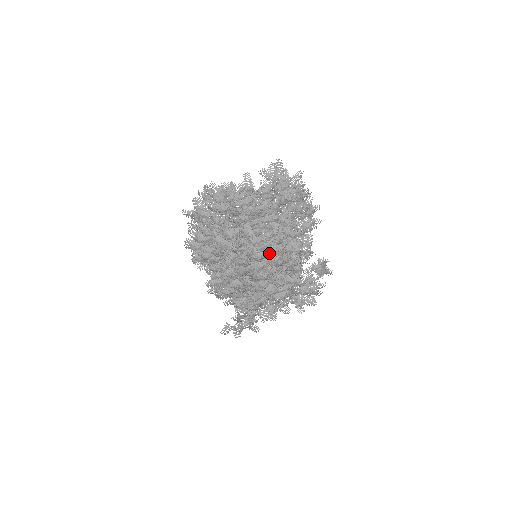
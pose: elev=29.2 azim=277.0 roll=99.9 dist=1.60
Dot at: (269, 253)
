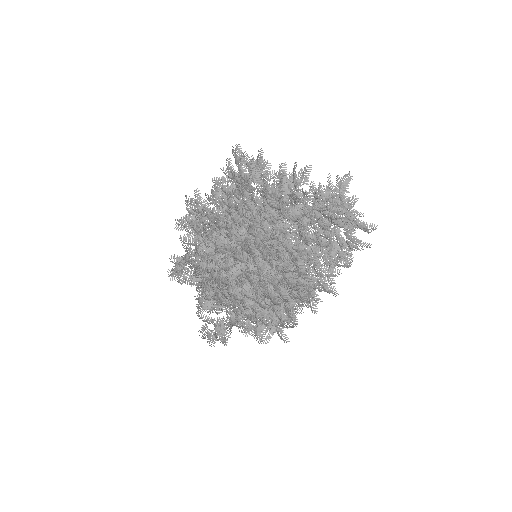
Dot at: (318, 273)
